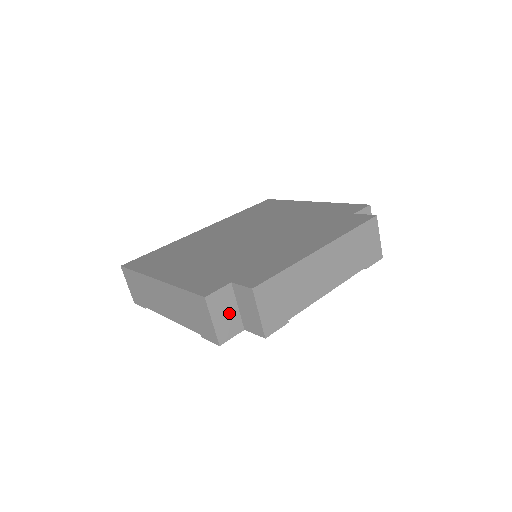
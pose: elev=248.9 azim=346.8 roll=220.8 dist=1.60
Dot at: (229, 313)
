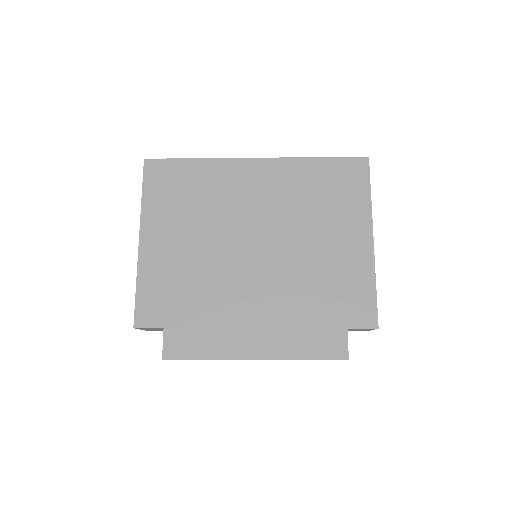
Dot at: (159, 329)
